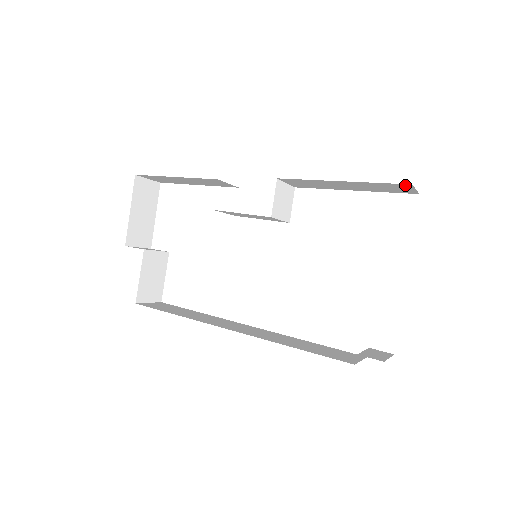
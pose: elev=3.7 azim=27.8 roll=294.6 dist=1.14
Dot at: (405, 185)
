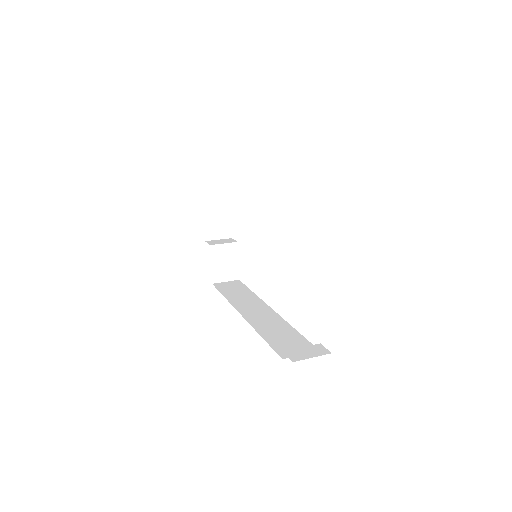
Dot at: occluded
